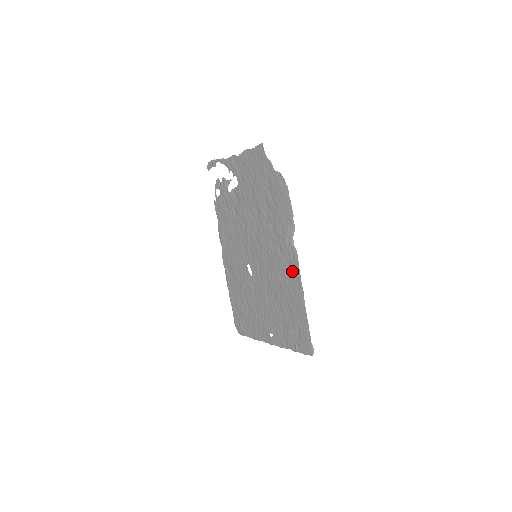
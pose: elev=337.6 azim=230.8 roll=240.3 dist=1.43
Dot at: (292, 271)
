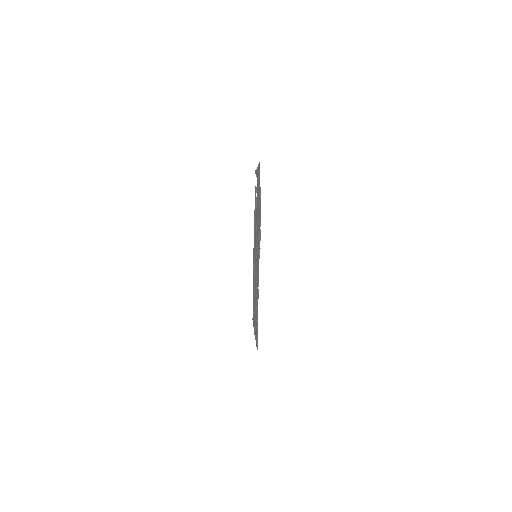
Dot at: occluded
